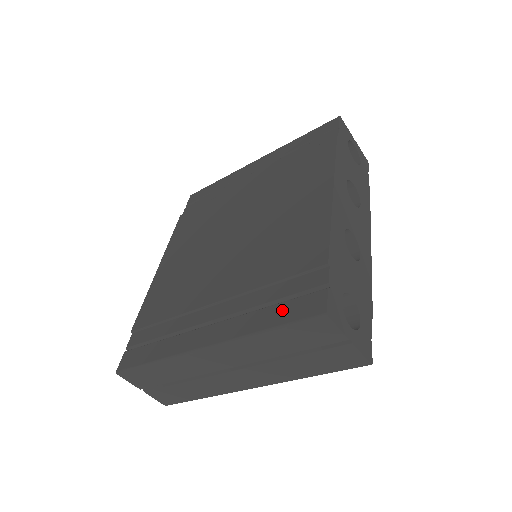
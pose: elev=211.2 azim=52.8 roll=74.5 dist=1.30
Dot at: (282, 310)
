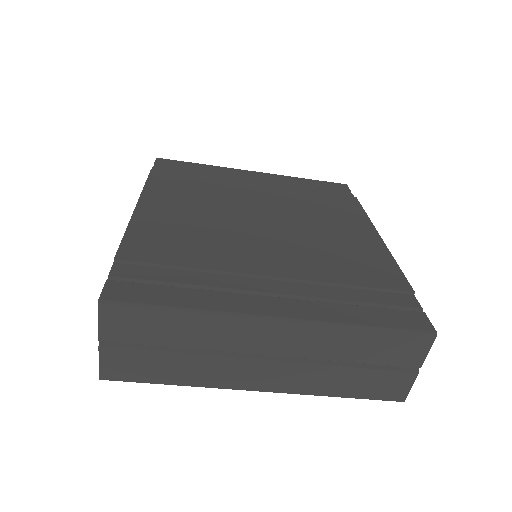
Dot at: (379, 314)
